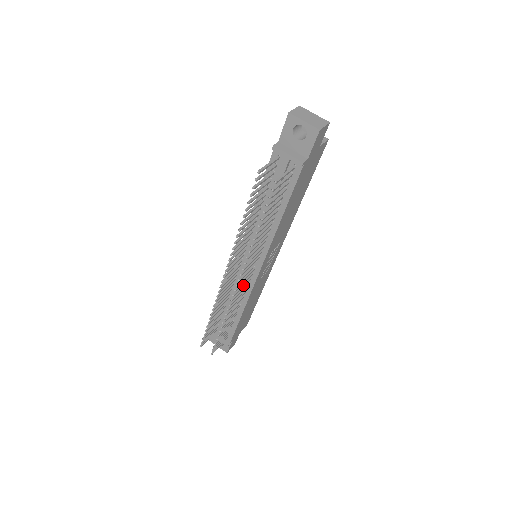
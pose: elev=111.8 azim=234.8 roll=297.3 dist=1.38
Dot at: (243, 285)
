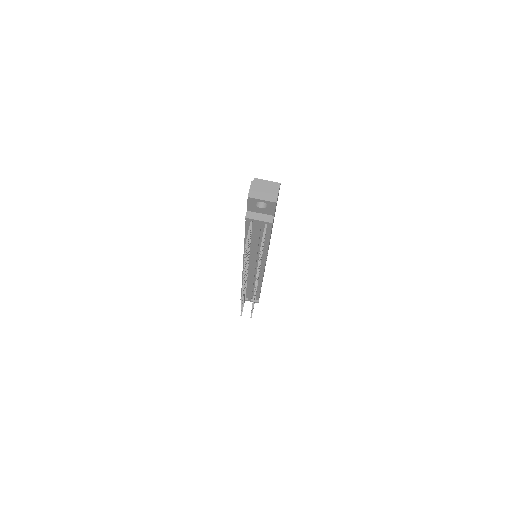
Dot at: (257, 282)
